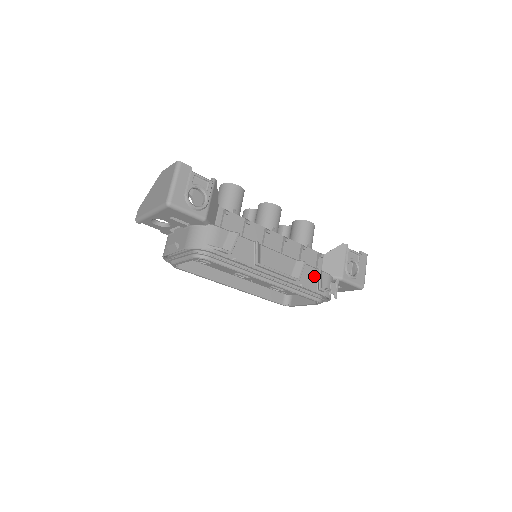
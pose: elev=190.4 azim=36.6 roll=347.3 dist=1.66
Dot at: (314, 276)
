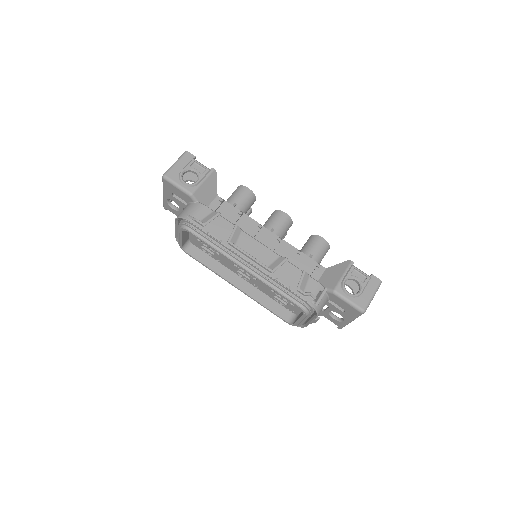
Dot at: (297, 277)
